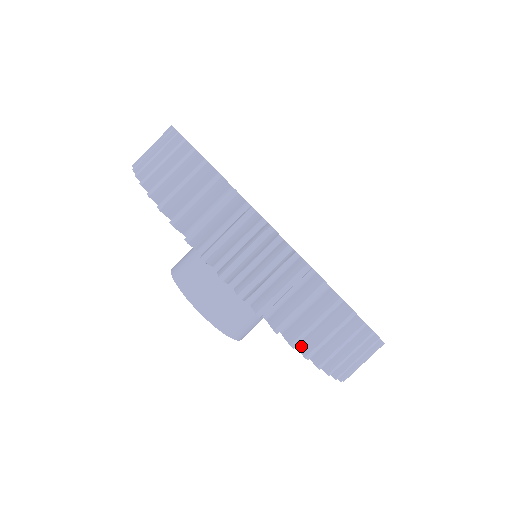
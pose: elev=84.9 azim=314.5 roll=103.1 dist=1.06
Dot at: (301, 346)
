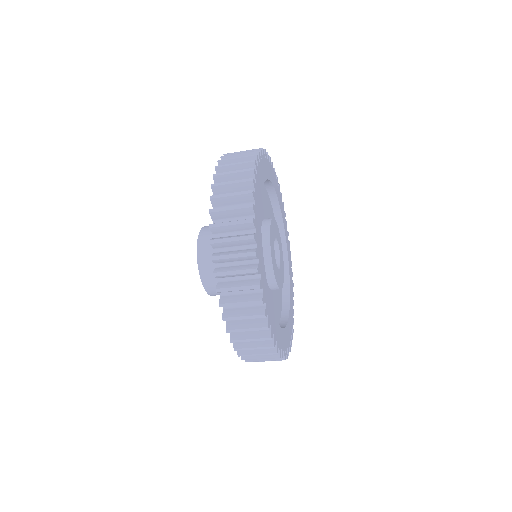
Dot at: occluded
